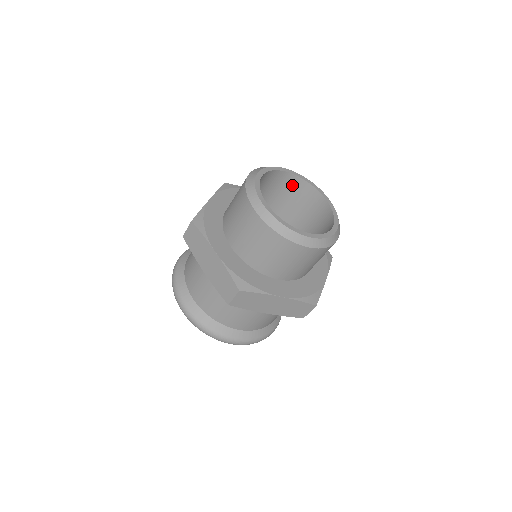
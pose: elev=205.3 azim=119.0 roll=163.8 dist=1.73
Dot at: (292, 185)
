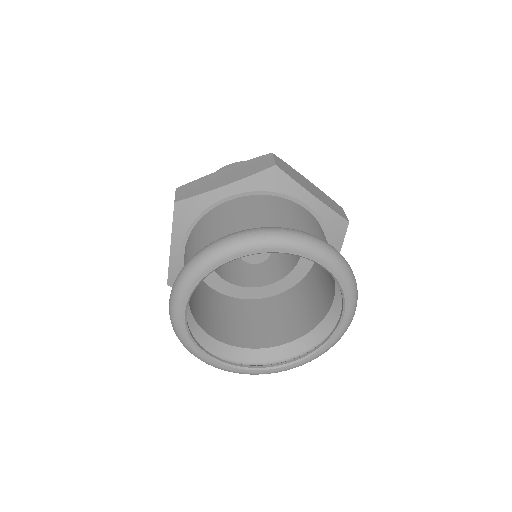
Dot at: occluded
